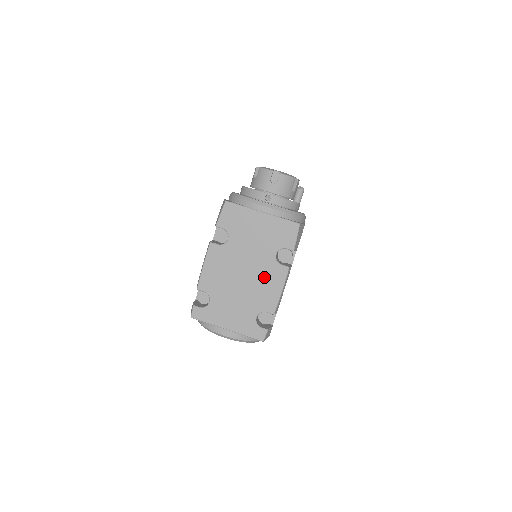
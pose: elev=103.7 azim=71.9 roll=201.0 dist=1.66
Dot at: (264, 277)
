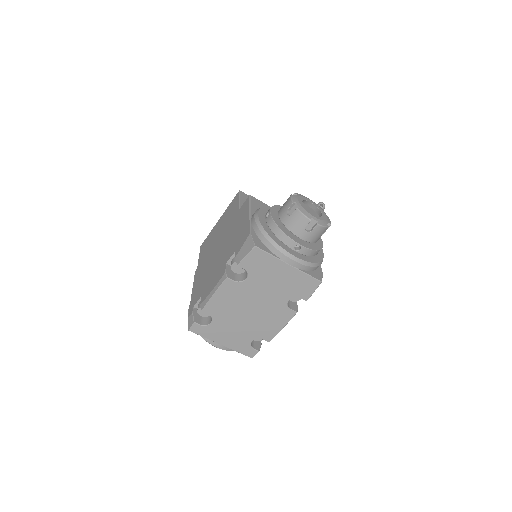
Dot at: (271, 315)
